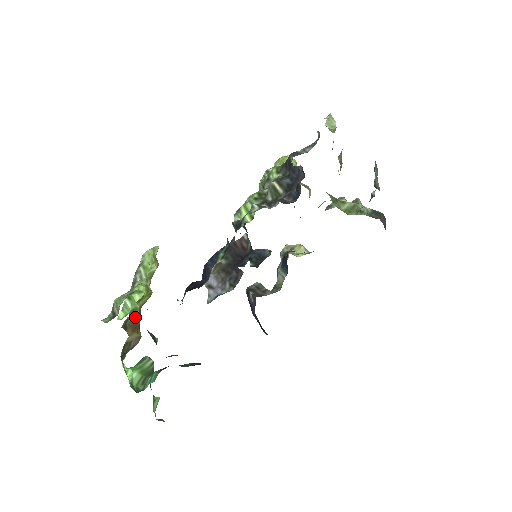
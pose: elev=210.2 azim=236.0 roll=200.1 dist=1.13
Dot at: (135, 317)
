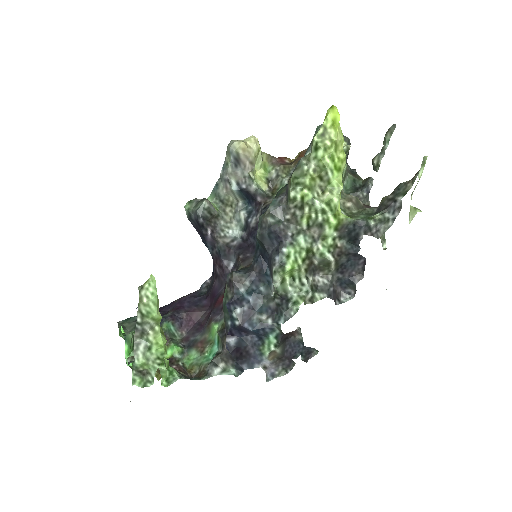
Dot at: occluded
